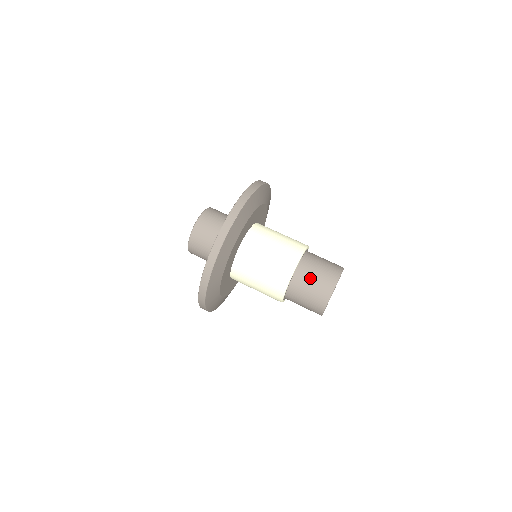
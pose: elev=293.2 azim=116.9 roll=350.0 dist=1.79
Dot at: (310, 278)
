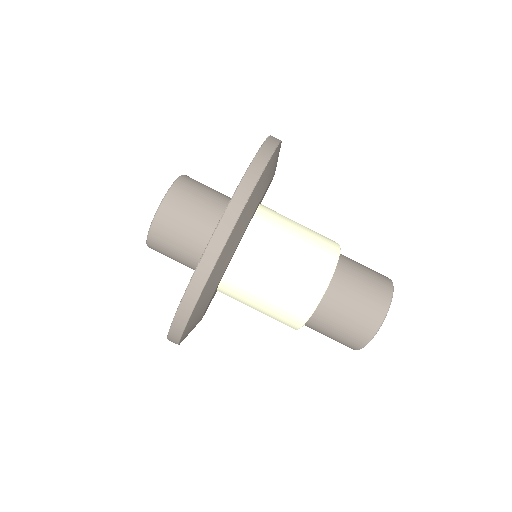
Dot at: (355, 286)
